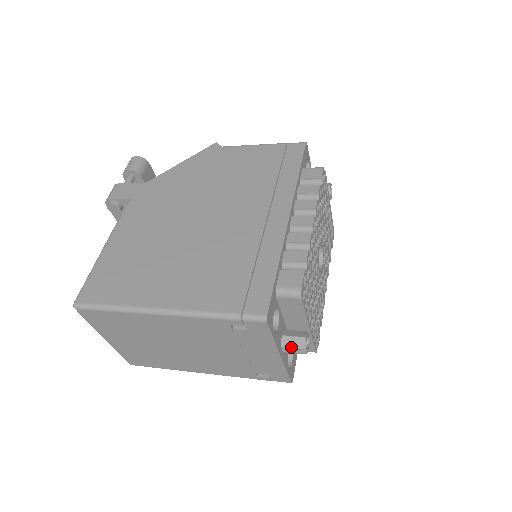
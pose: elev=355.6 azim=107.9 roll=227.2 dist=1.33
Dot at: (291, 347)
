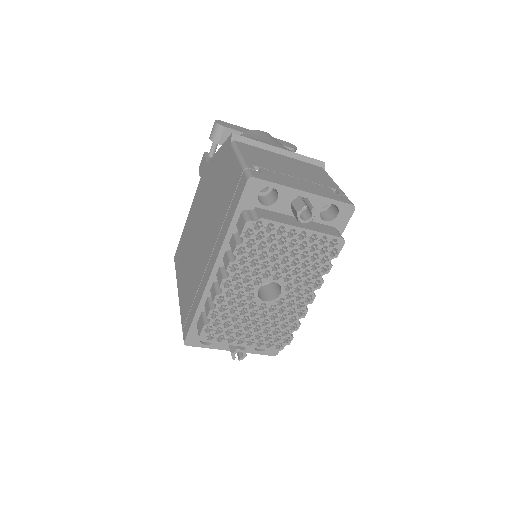
Dot at: occluded
